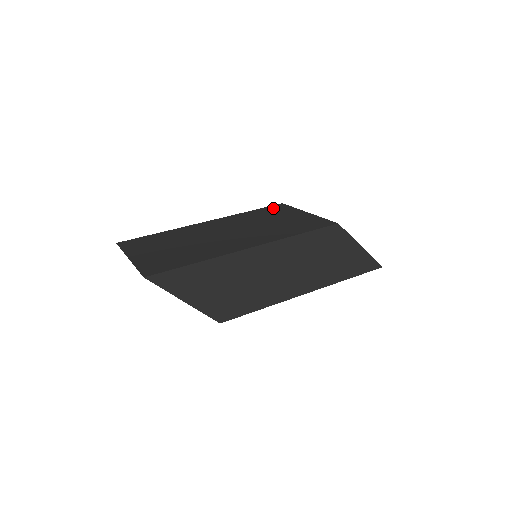
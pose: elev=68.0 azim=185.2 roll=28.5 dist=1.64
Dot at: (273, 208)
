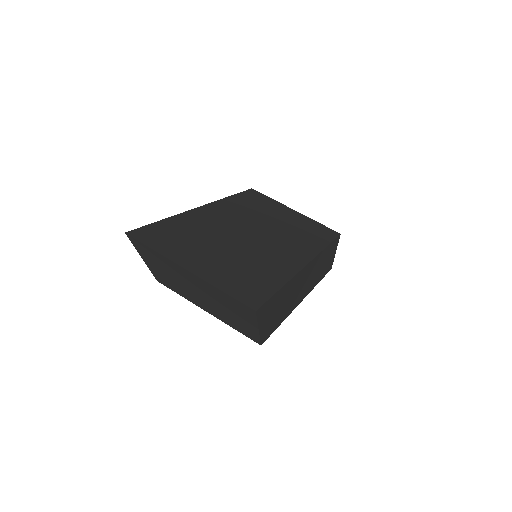
Dot at: (253, 195)
